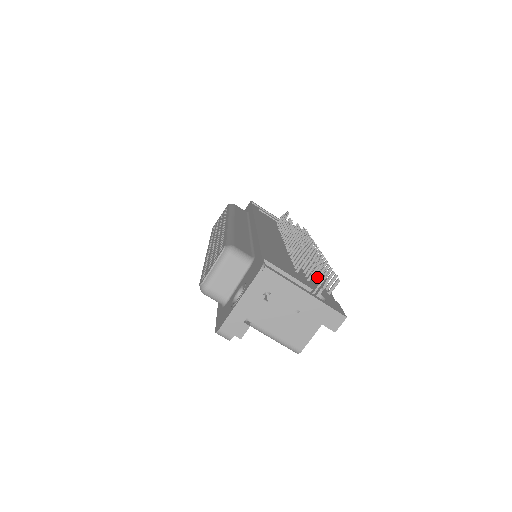
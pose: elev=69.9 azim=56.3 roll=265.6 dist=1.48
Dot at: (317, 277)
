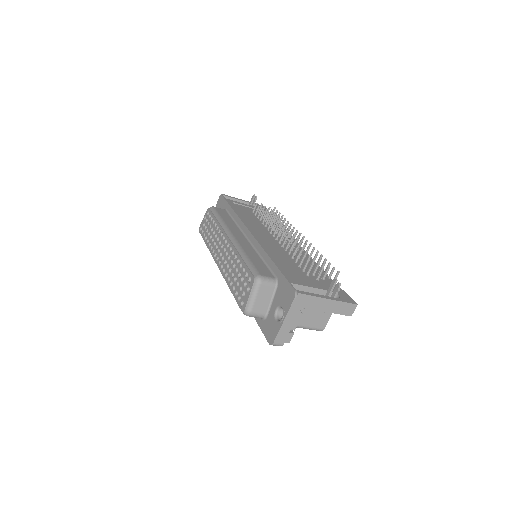
Dot at: occluded
